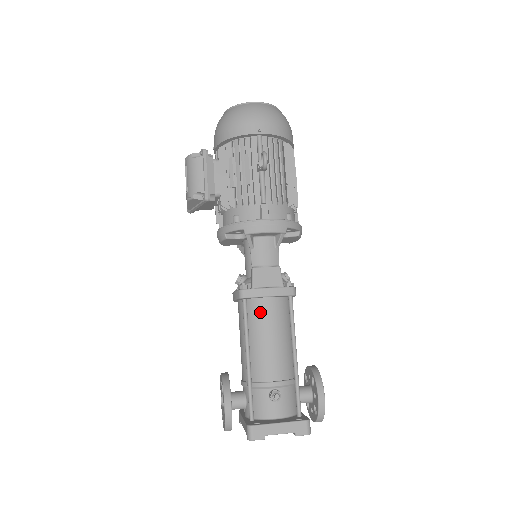
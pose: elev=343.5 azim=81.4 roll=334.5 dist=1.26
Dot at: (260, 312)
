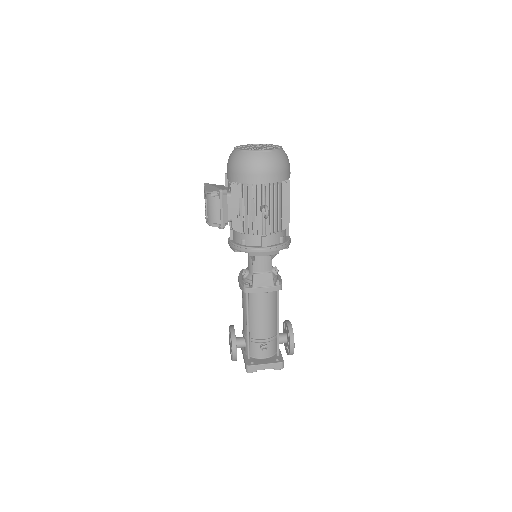
Dot at: (257, 300)
